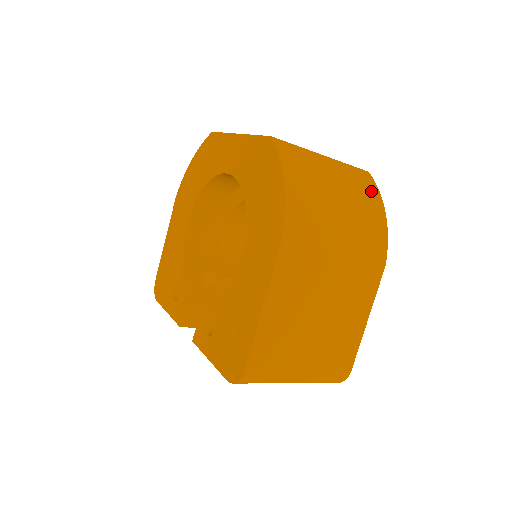
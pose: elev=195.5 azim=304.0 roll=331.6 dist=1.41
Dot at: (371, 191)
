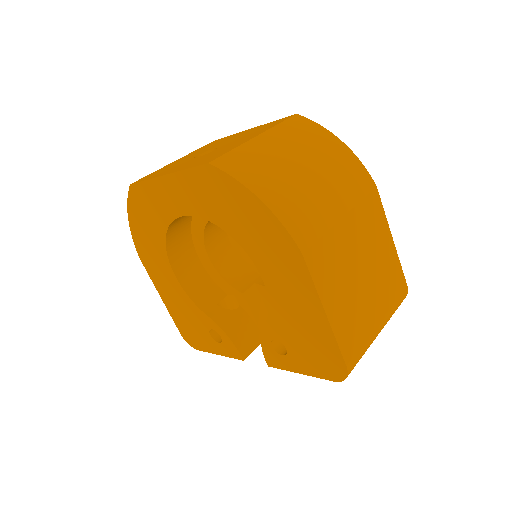
Dot at: (317, 133)
